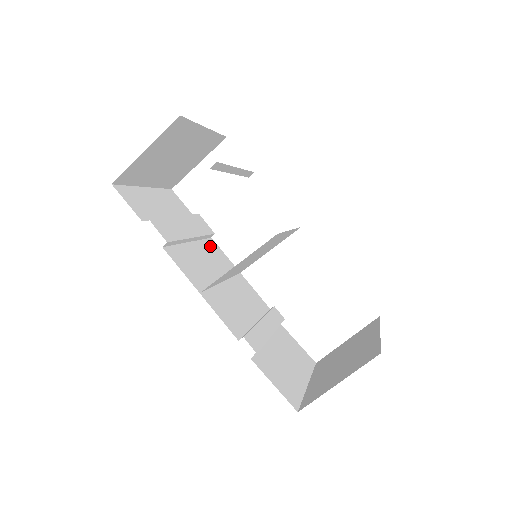
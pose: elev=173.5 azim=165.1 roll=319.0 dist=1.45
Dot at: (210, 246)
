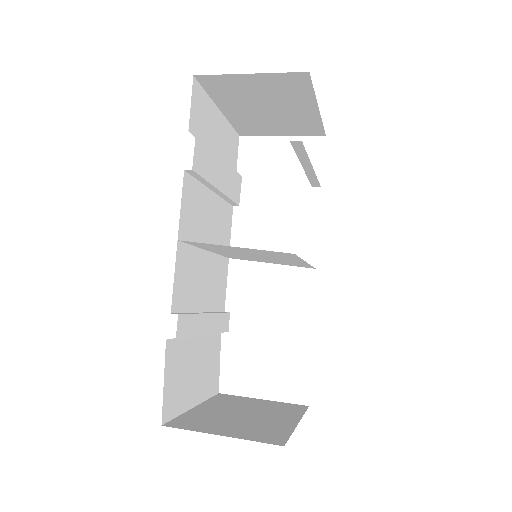
Dot at: (225, 212)
